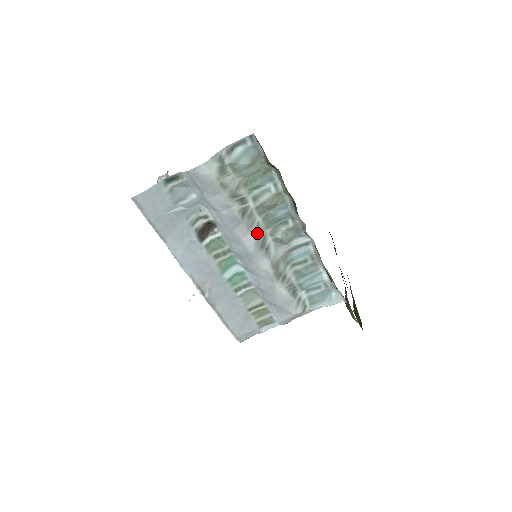
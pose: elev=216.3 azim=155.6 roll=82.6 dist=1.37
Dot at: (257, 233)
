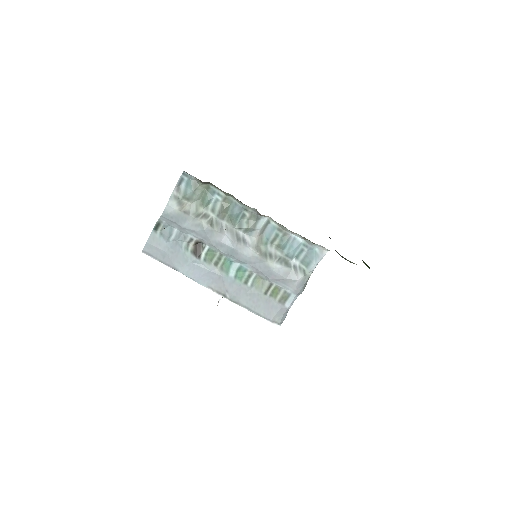
Dot at: (229, 233)
